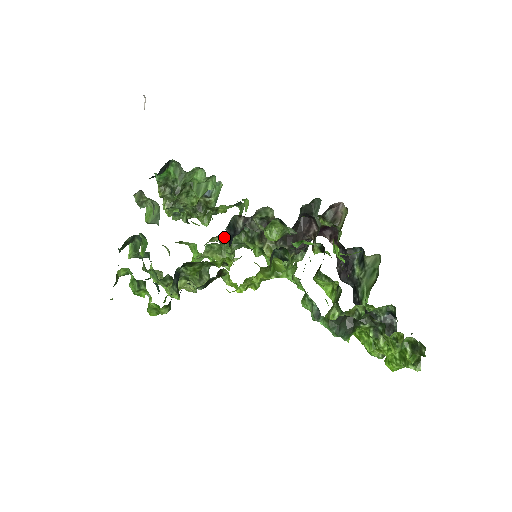
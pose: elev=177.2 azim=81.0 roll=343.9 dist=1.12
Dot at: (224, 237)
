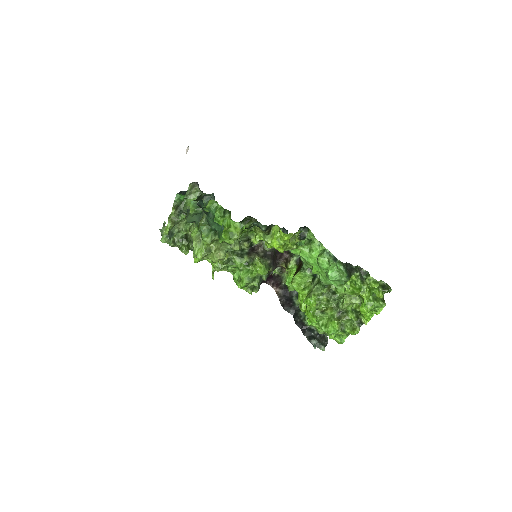
Dot at: occluded
